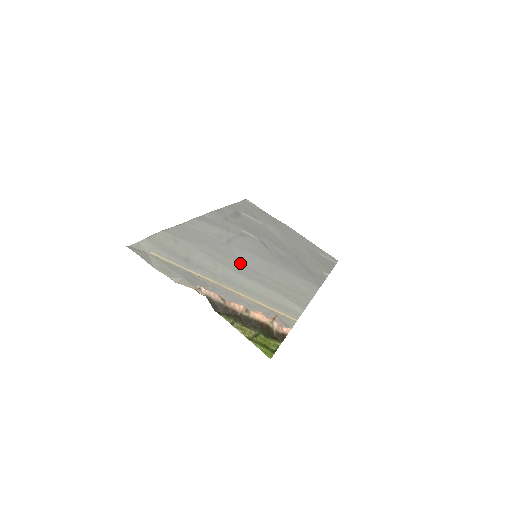
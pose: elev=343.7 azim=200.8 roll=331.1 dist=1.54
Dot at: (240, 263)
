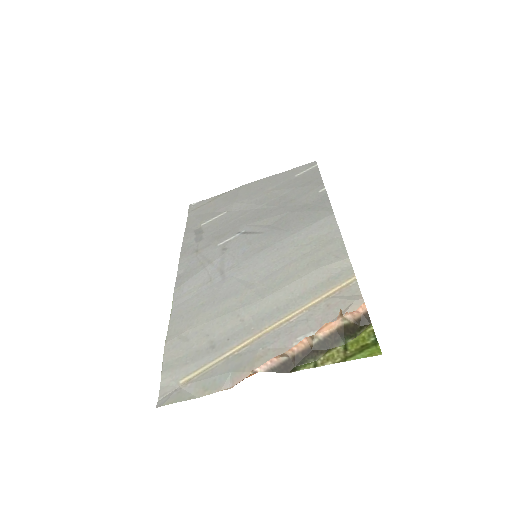
Dot at: (253, 284)
